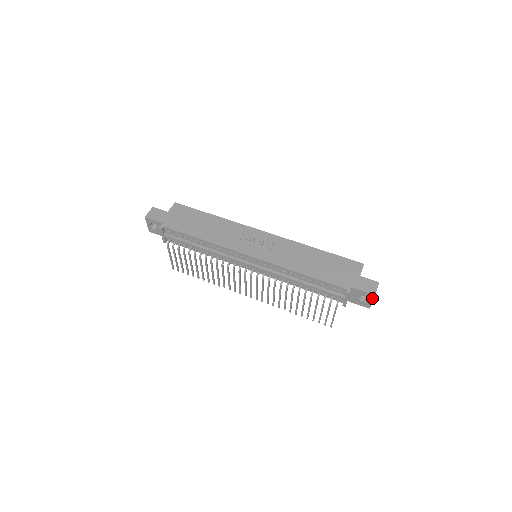
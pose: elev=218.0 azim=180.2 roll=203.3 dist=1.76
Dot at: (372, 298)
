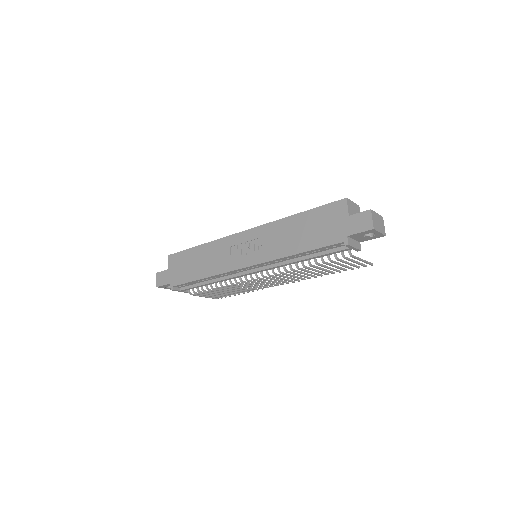
Dot at: (375, 231)
